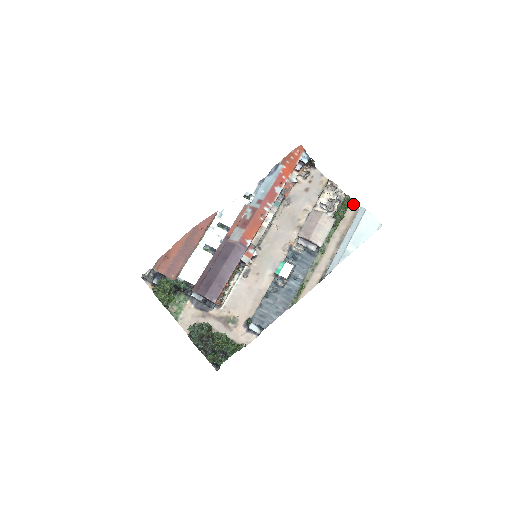
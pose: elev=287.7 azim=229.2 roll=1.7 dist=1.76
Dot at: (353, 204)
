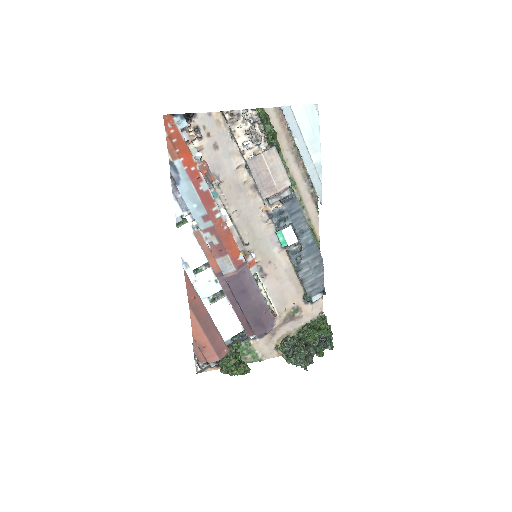
Dot at: (267, 109)
